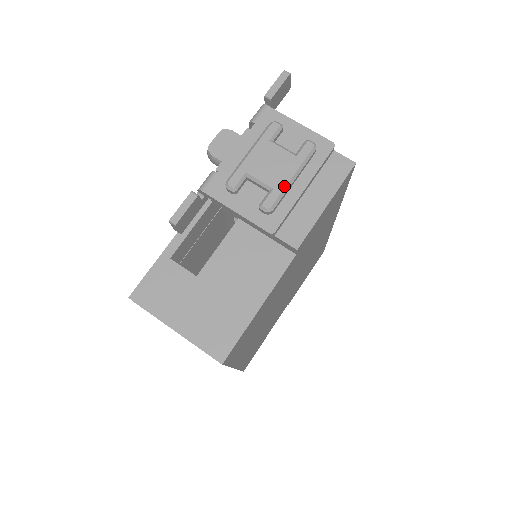
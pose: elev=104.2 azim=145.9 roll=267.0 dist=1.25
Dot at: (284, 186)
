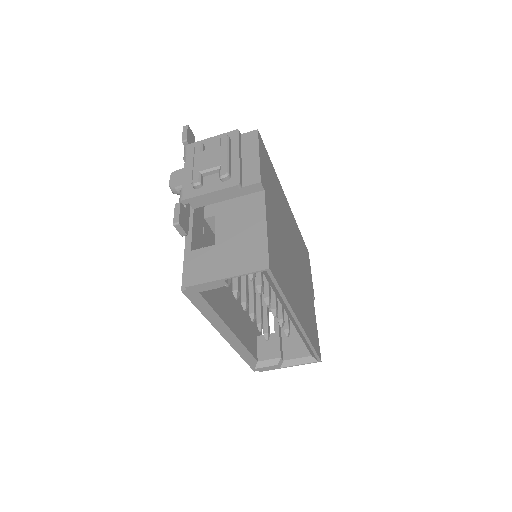
Dot at: (226, 160)
